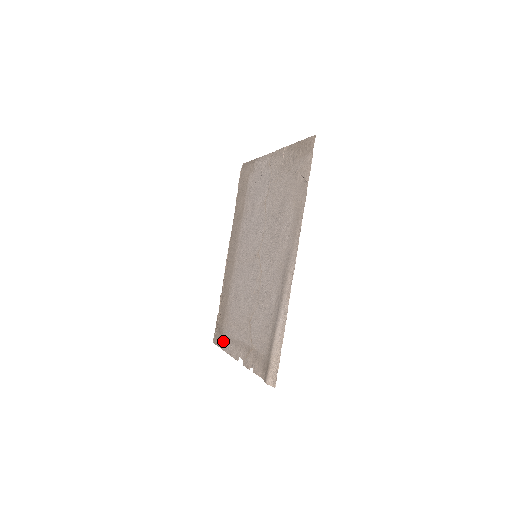
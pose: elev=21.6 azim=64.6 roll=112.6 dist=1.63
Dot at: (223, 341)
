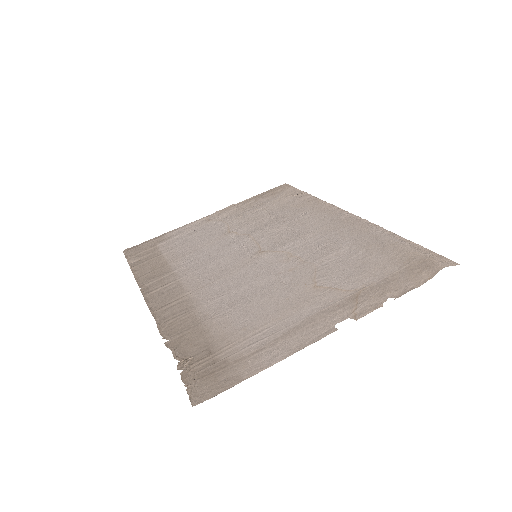
Dot at: (246, 364)
